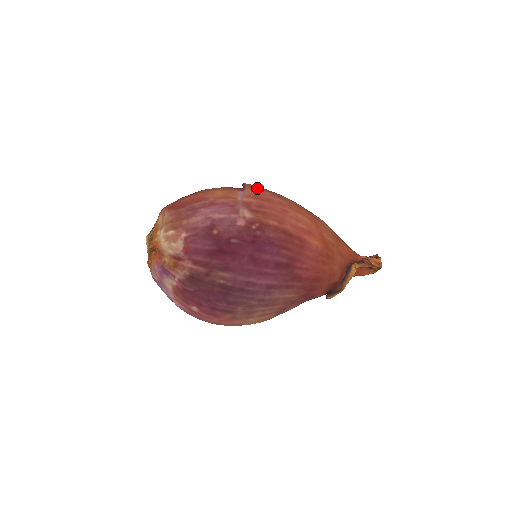
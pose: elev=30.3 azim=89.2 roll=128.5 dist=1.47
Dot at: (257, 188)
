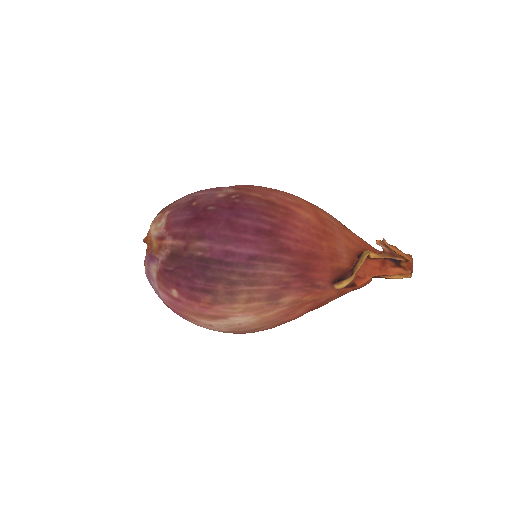
Dot at: occluded
